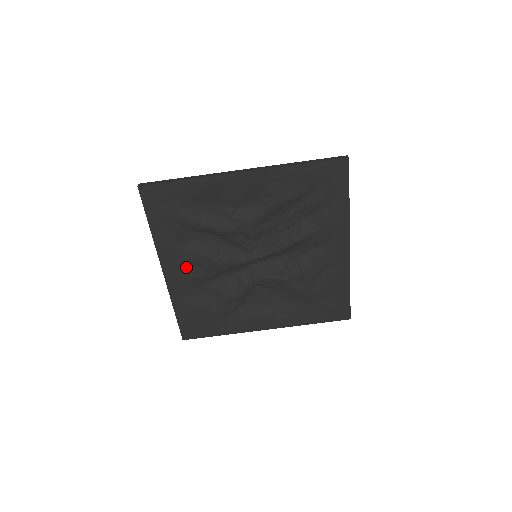
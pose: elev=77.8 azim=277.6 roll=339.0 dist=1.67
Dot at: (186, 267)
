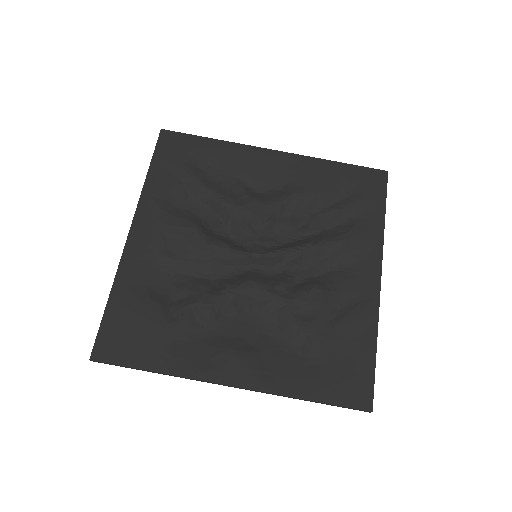
Dot at: (162, 236)
